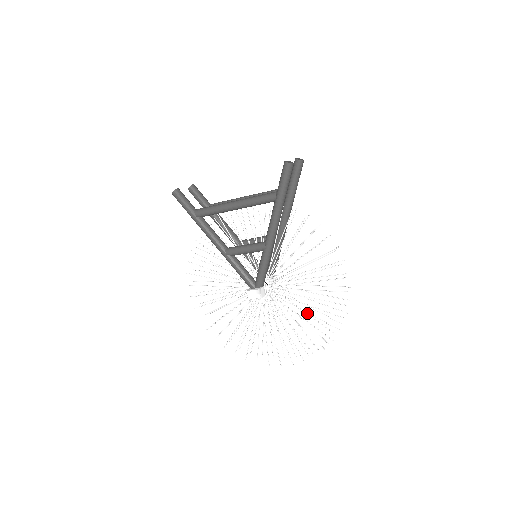
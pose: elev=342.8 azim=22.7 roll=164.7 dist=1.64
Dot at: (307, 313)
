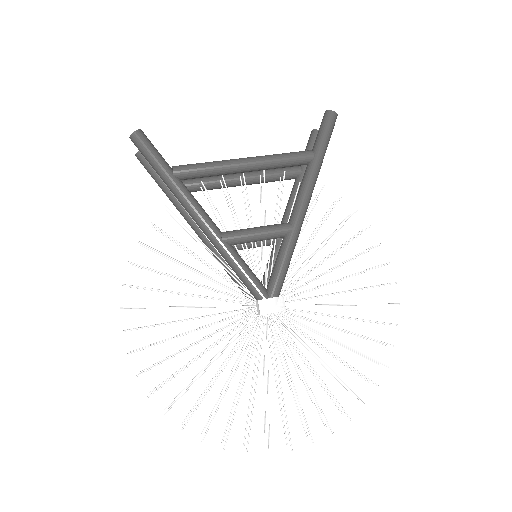
Dot at: occluded
